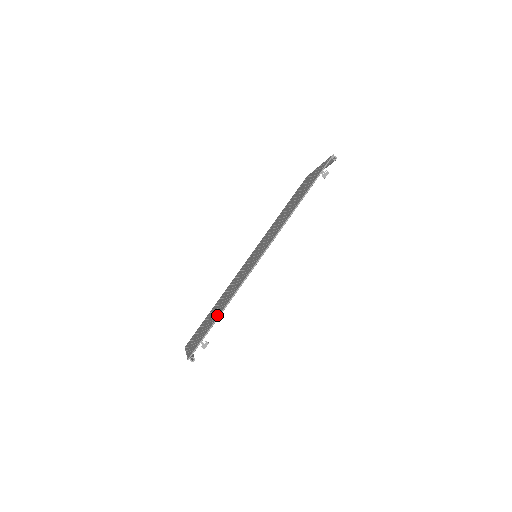
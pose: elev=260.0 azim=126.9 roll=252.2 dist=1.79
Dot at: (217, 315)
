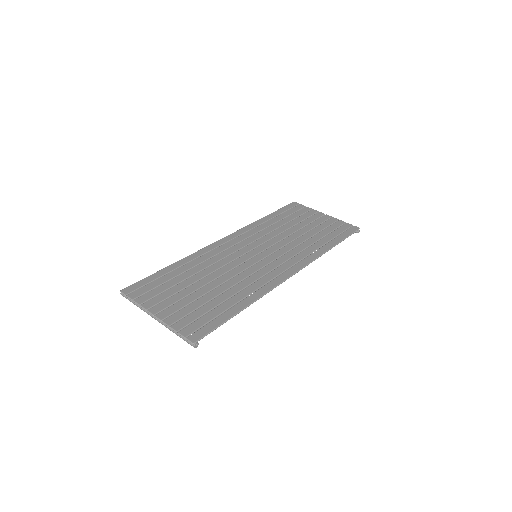
Dot at: (231, 308)
